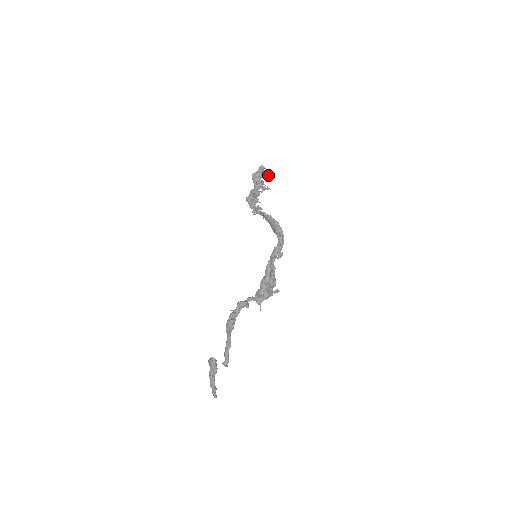
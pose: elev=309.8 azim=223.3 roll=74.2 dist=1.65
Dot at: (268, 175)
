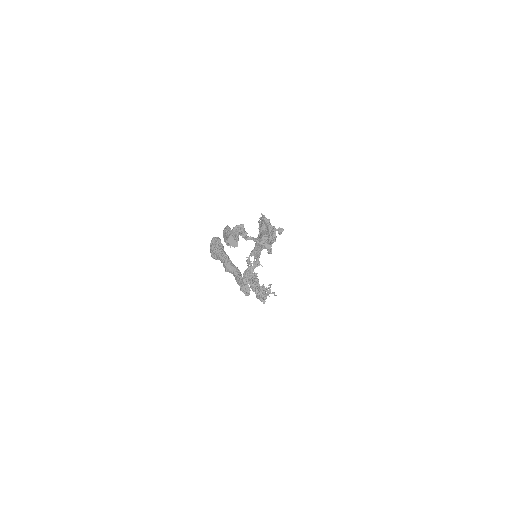
Dot at: (269, 290)
